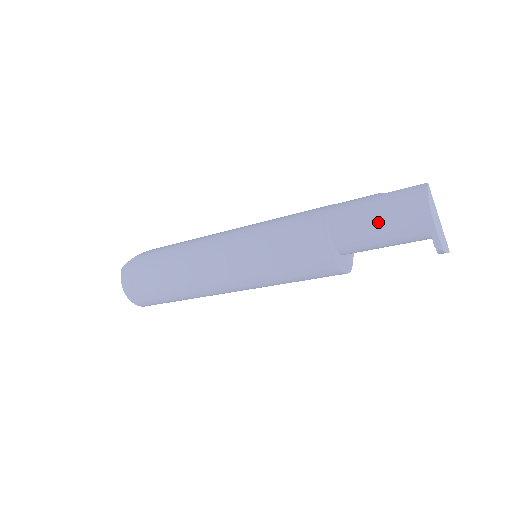
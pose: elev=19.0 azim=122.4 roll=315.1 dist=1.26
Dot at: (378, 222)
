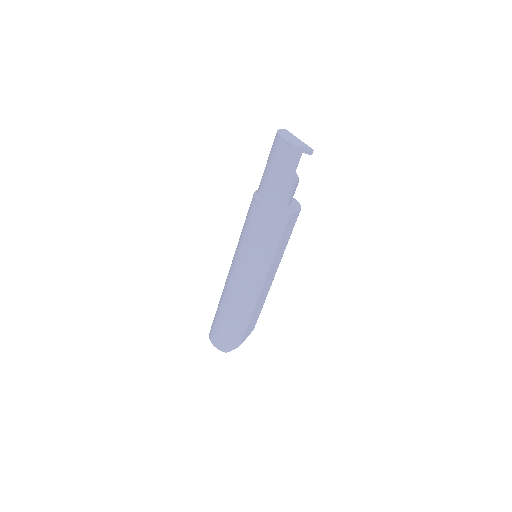
Dot at: (267, 164)
